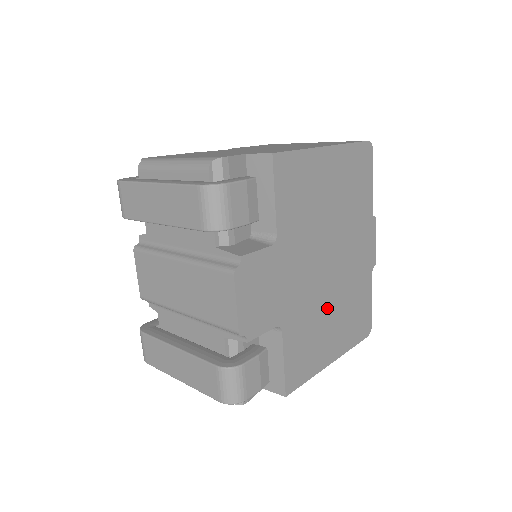
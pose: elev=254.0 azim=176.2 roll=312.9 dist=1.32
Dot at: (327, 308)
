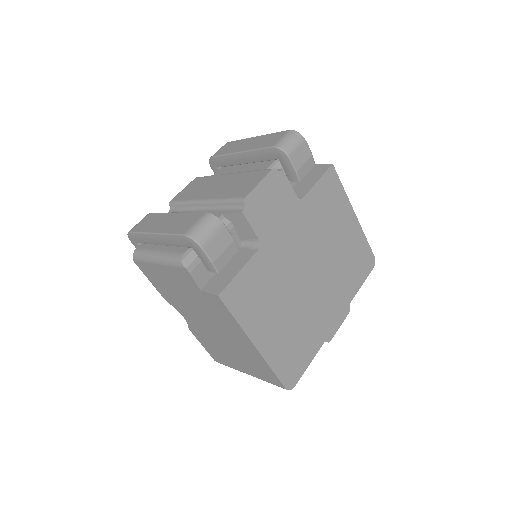
Dot at: (286, 299)
